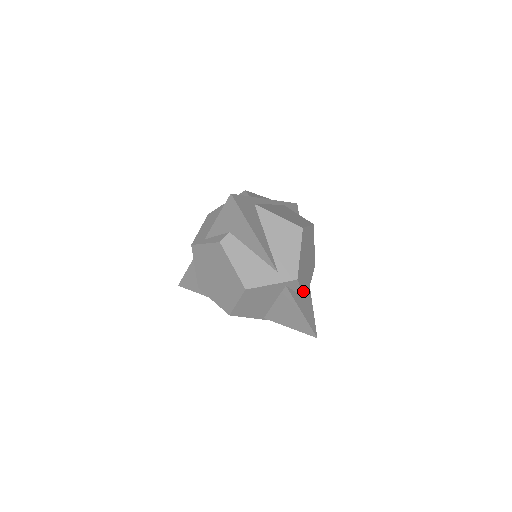
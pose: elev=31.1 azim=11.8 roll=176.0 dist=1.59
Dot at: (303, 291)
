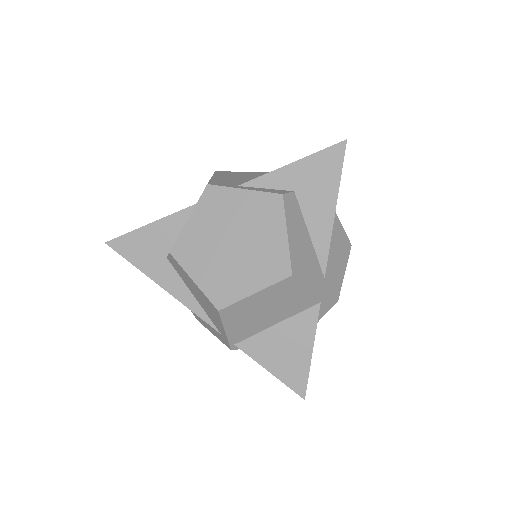
Dot at: occluded
